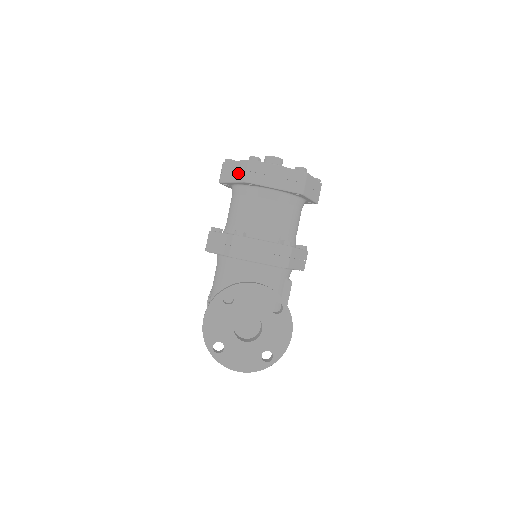
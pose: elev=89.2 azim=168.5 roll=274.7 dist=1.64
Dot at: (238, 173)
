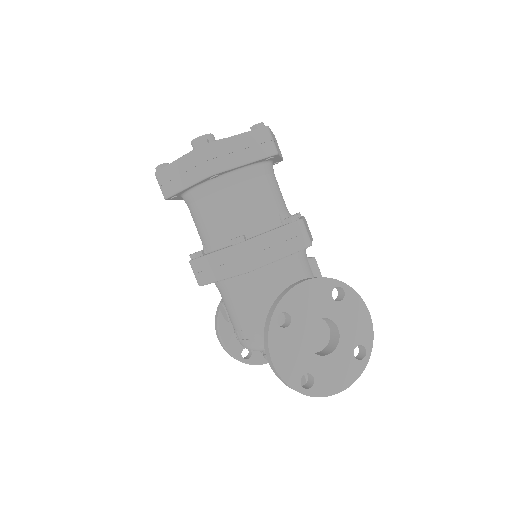
Dot at: (190, 172)
